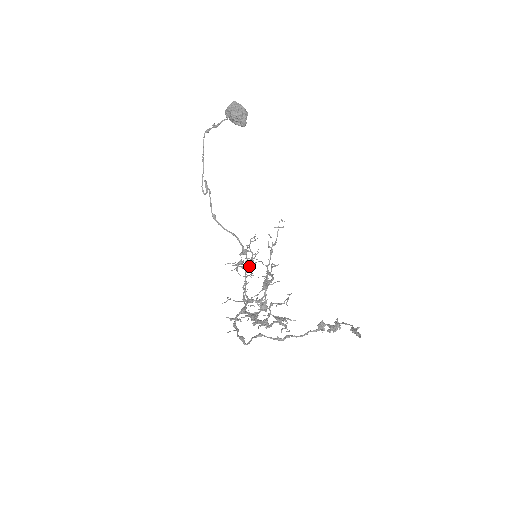
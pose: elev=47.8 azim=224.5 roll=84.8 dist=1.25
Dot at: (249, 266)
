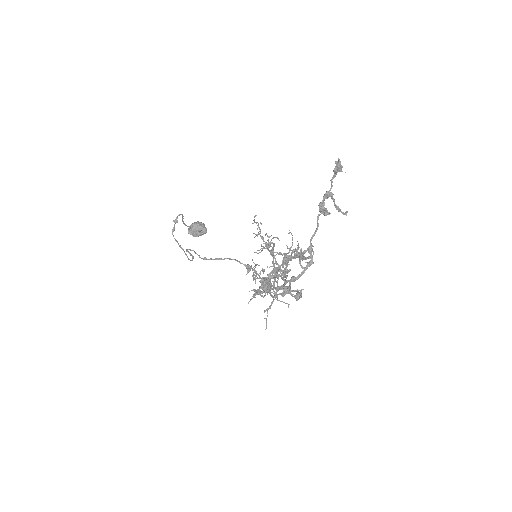
Dot at: occluded
